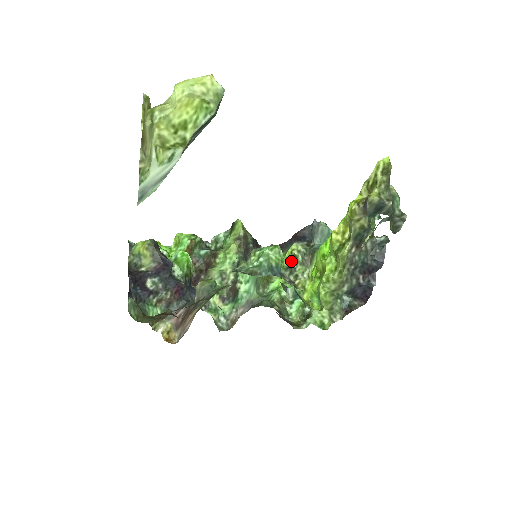
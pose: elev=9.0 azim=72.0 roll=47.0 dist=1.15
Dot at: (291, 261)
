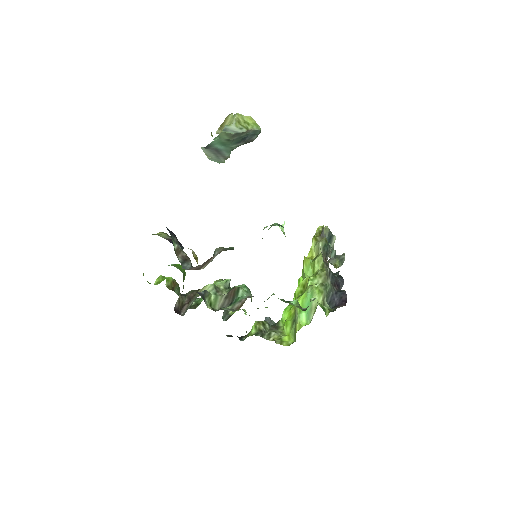
Dot at: (260, 326)
